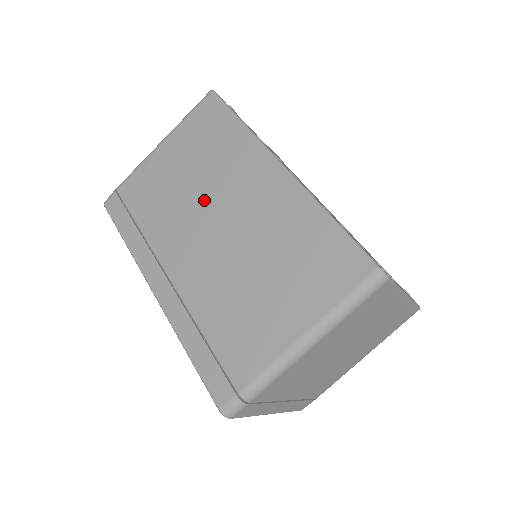
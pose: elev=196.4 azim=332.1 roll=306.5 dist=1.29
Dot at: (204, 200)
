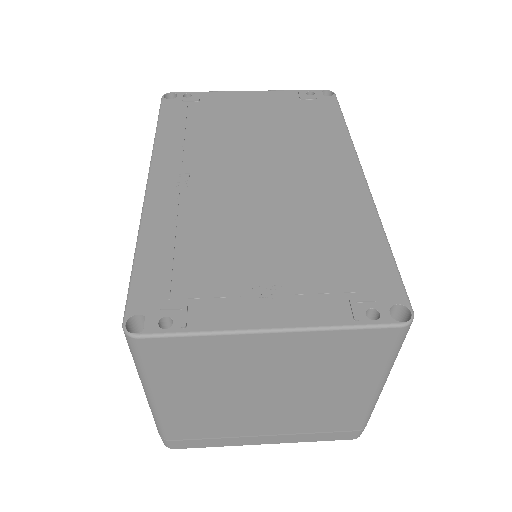
Dot at: occluded
